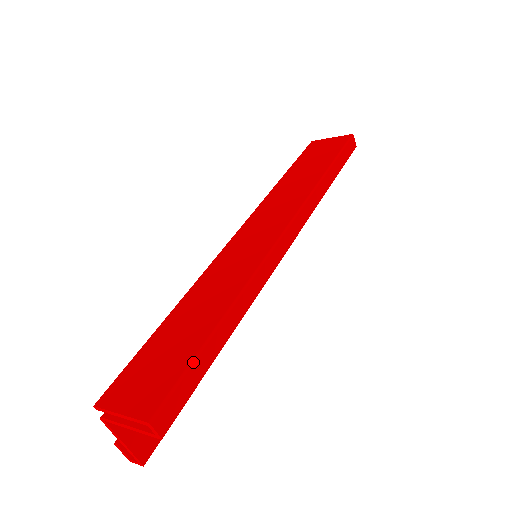
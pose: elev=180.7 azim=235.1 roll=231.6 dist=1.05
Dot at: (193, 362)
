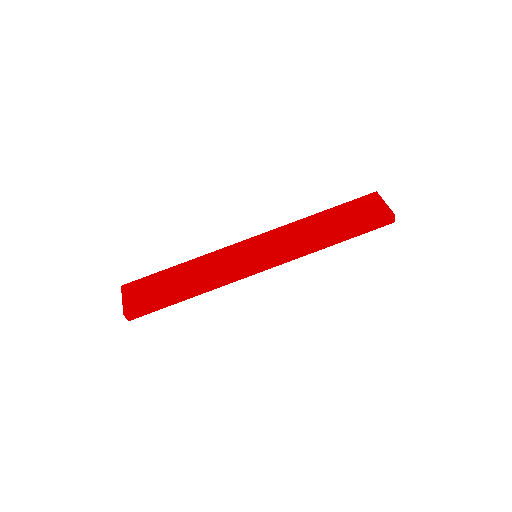
Dot at: (157, 303)
